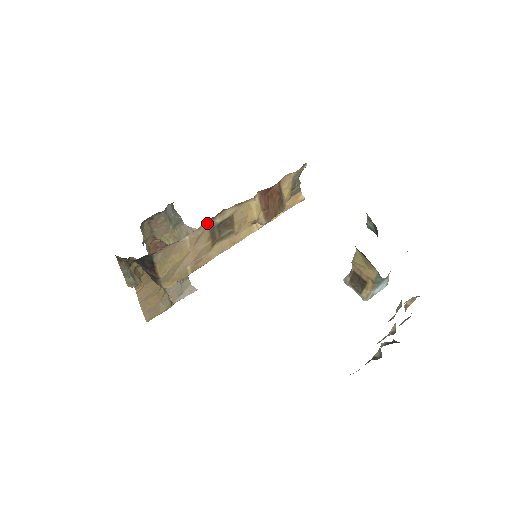
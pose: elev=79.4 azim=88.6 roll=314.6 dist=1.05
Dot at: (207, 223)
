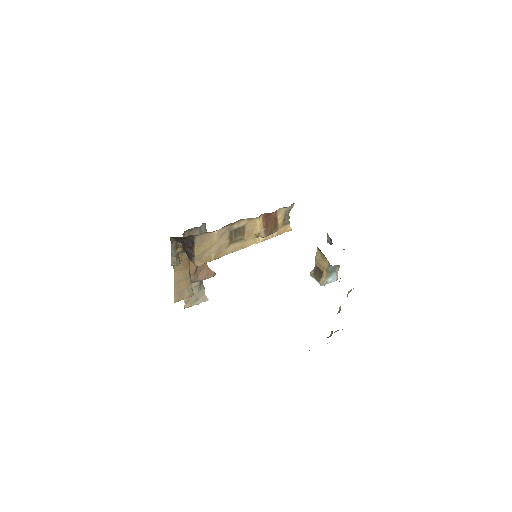
Dot at: (229, 226)
